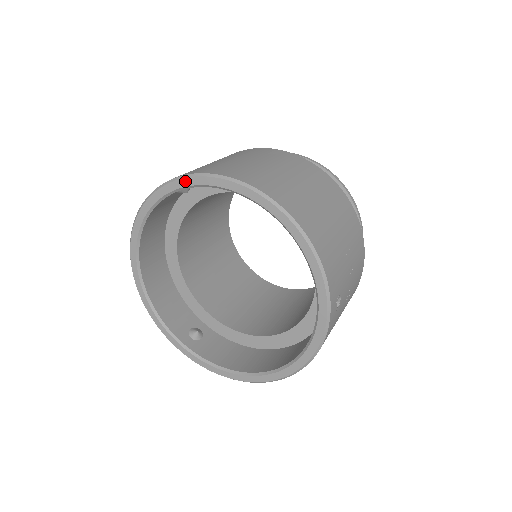
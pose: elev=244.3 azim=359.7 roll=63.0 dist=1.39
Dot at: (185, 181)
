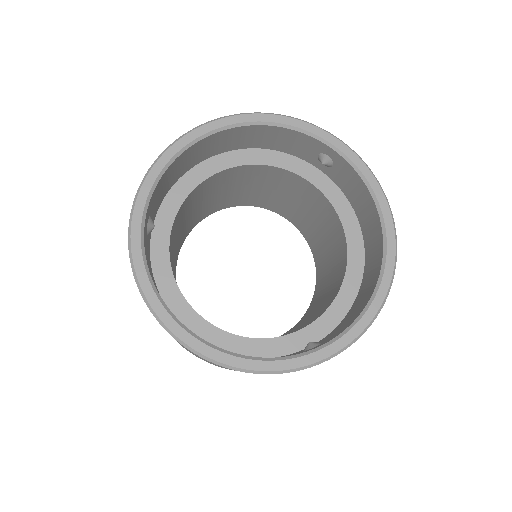
Dot at: (145, 187)
